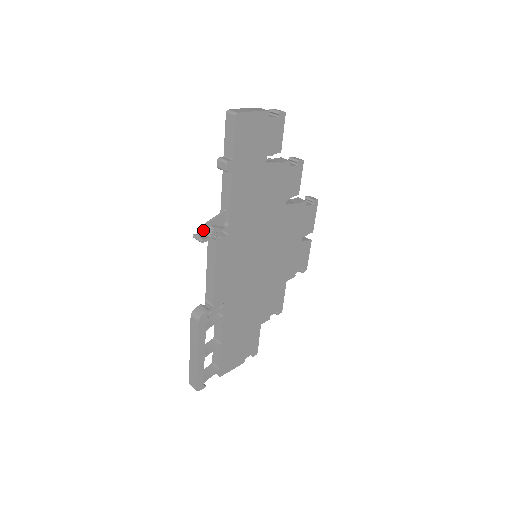
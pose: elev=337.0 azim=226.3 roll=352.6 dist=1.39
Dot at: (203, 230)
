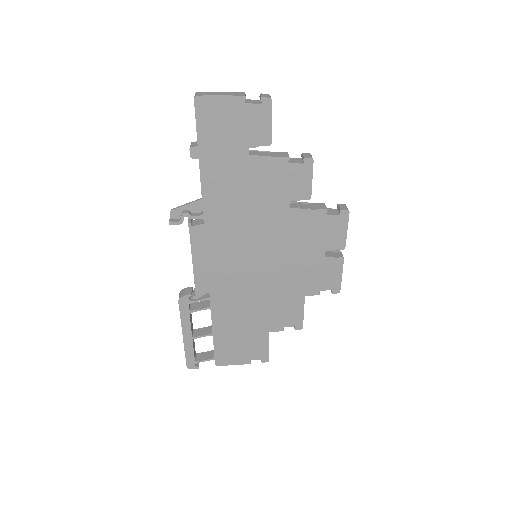
Dot at: (175, 213)
